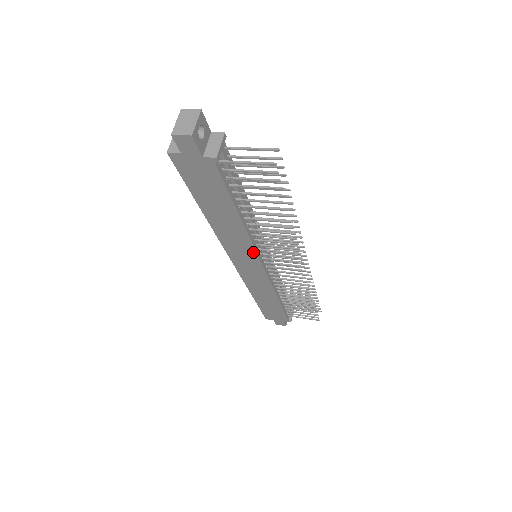
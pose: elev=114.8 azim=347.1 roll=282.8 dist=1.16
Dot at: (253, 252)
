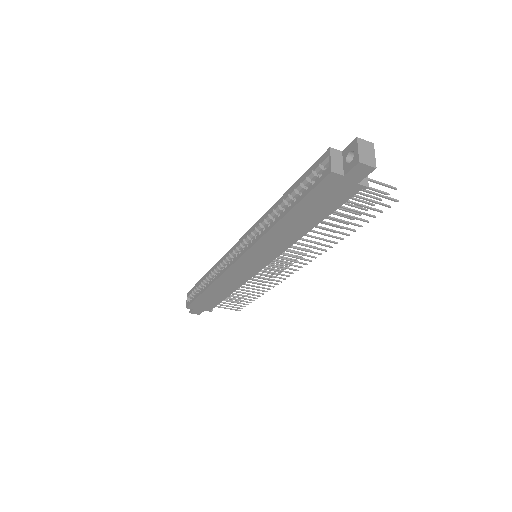
Dot at: (275, 255)
